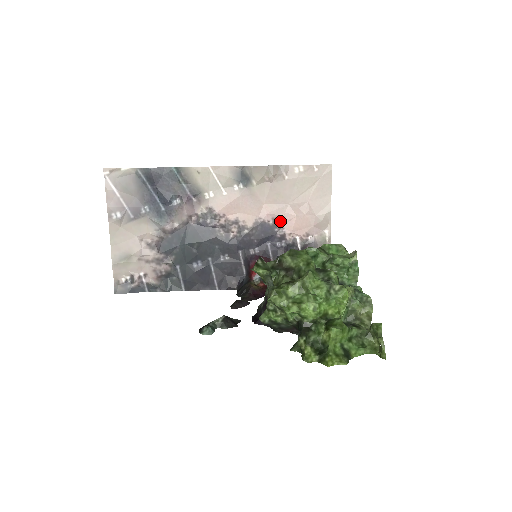
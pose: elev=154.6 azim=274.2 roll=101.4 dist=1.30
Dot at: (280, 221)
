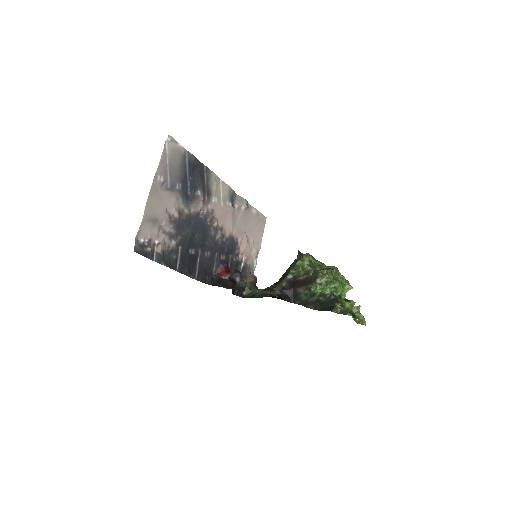
Dot at: (240, 241)
